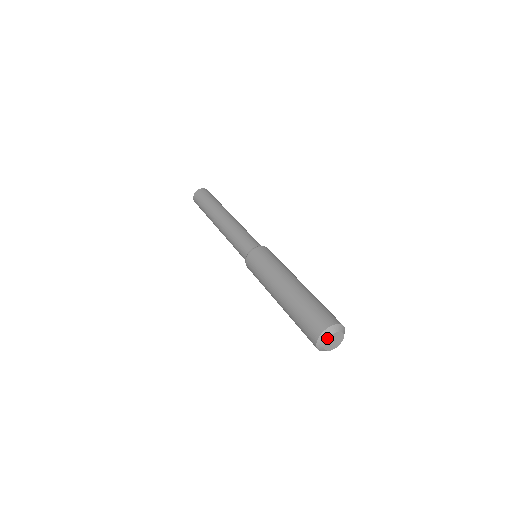
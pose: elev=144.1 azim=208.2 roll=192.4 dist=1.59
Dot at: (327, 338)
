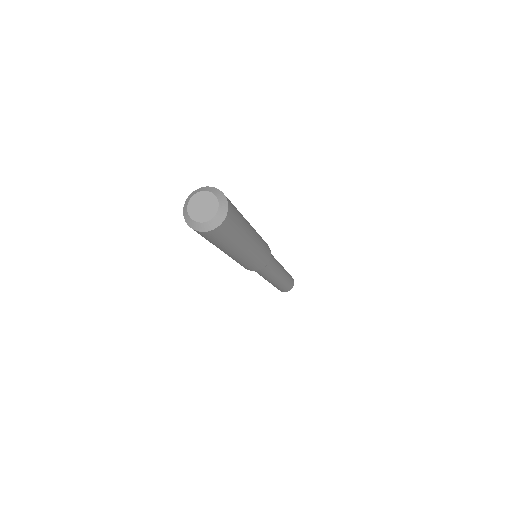
Dot at: (195, 193)
